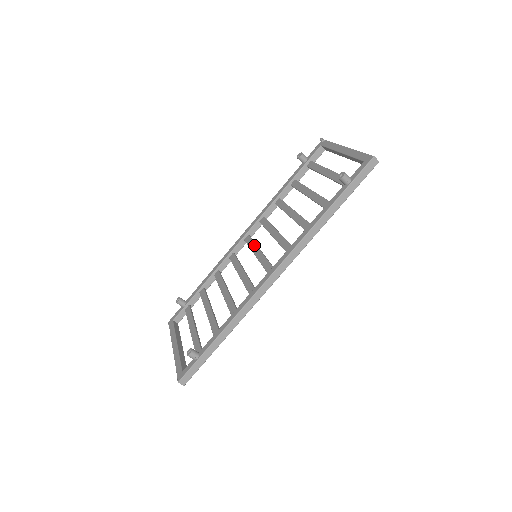
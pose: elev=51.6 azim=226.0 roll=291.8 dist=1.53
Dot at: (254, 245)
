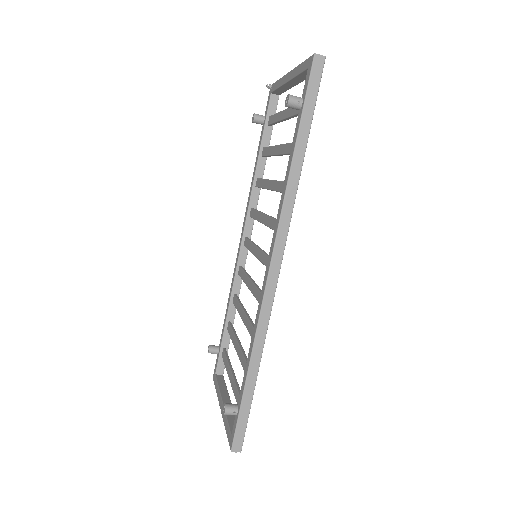
Dot at: (251, 245)
